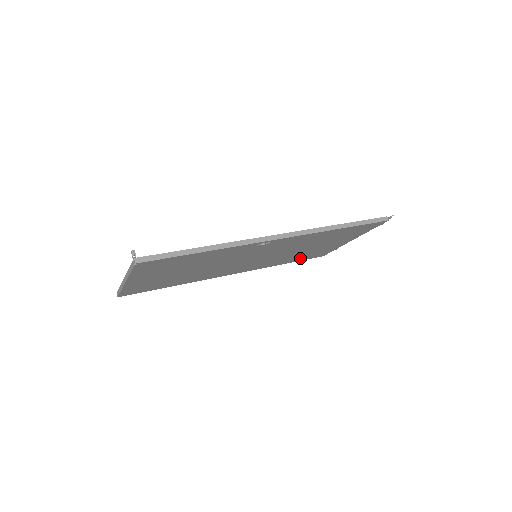
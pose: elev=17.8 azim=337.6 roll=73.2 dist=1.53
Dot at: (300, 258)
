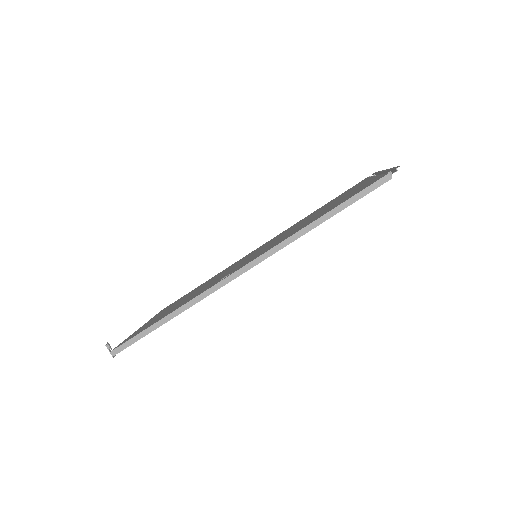
Dot at: occluded
